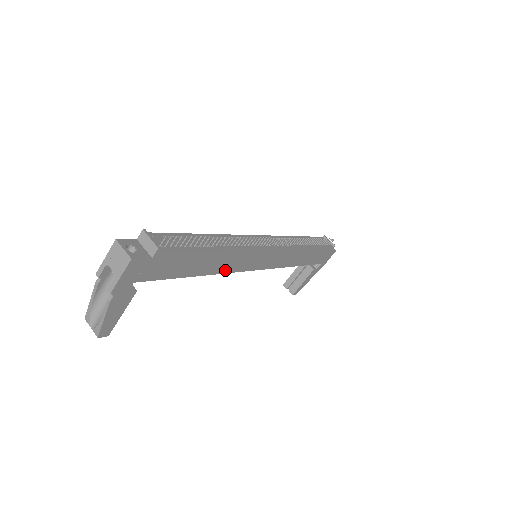
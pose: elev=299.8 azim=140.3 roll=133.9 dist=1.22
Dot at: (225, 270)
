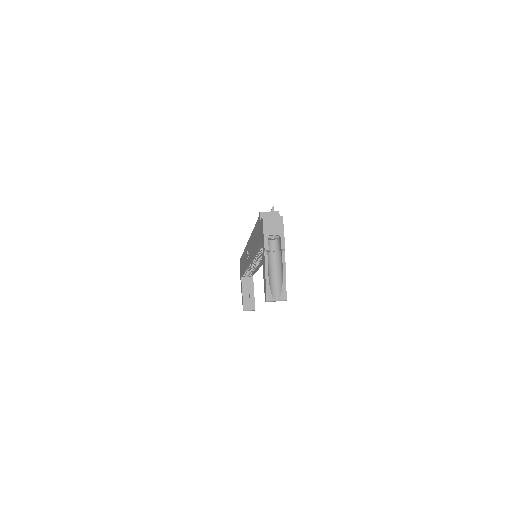
Dot at: occluded
